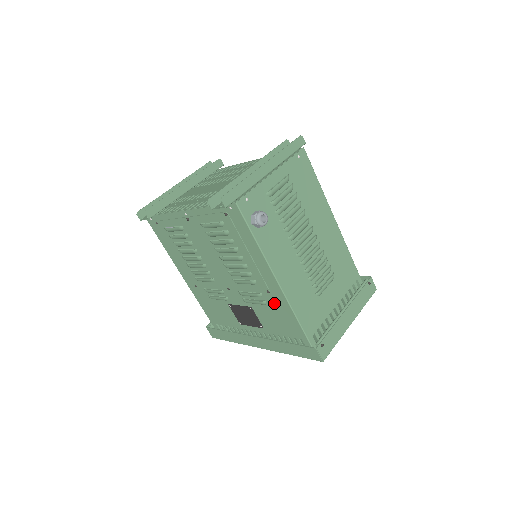
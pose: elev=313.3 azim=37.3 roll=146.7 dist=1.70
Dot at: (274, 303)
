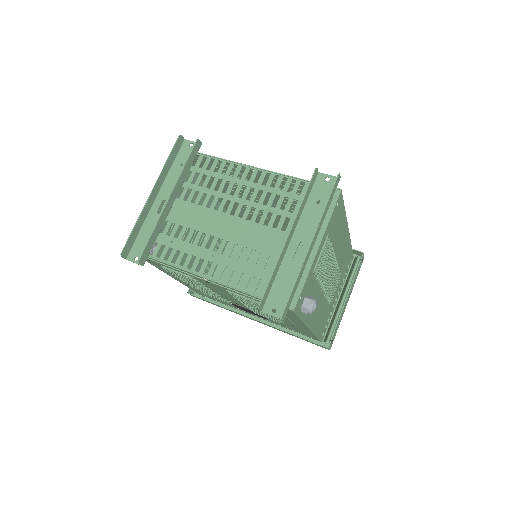
Dot at: (295, 326)
